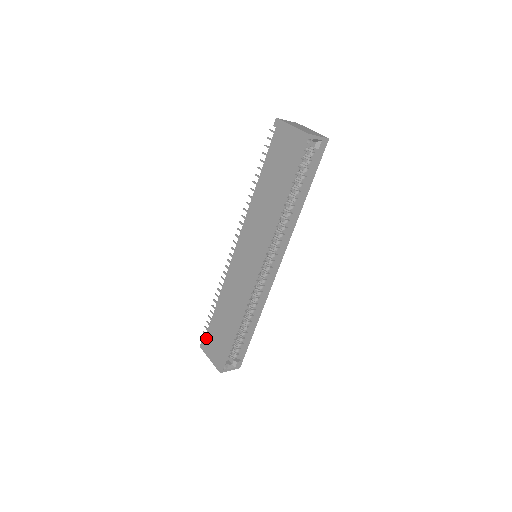
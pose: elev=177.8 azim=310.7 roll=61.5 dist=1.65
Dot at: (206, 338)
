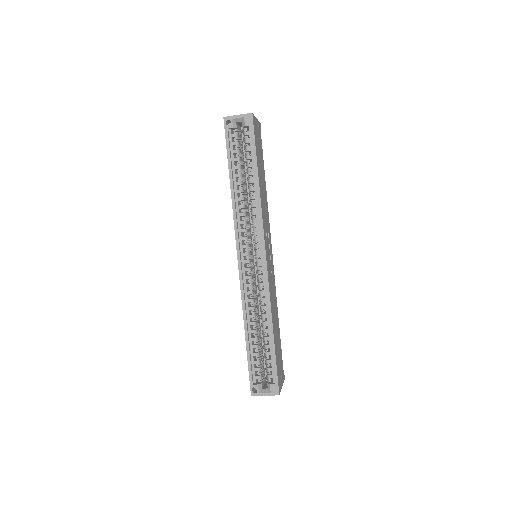
Dot at: occluded
